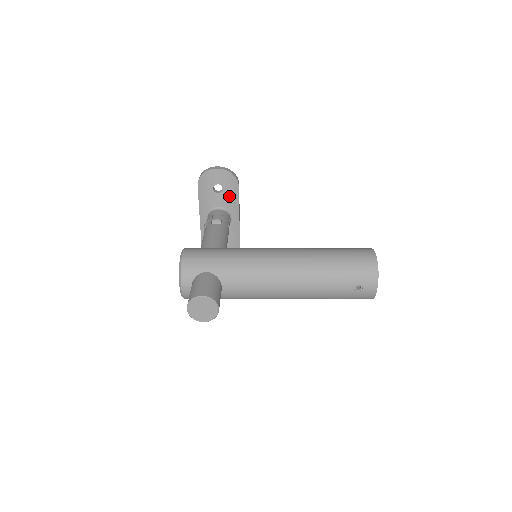
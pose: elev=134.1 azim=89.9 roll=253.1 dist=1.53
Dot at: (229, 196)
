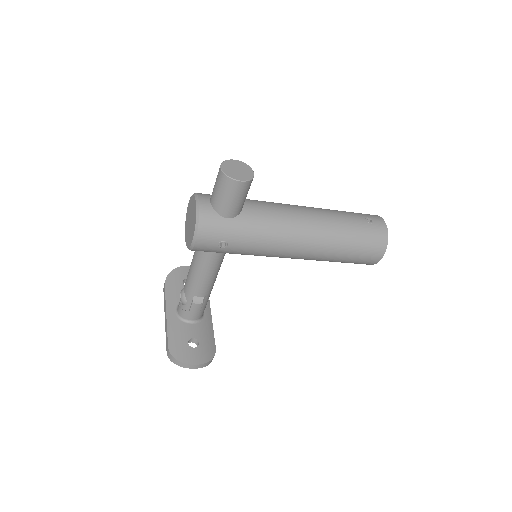
Dot at: occluded
